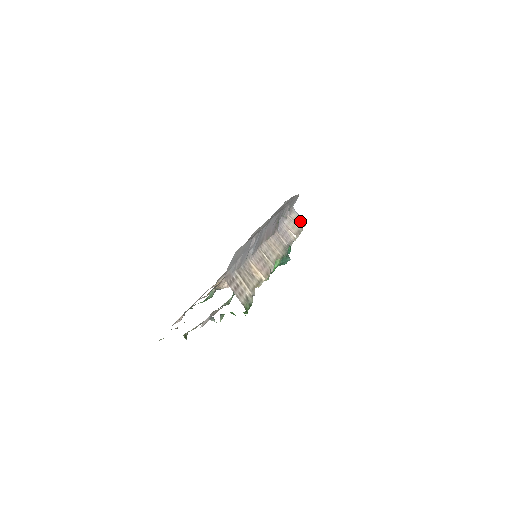
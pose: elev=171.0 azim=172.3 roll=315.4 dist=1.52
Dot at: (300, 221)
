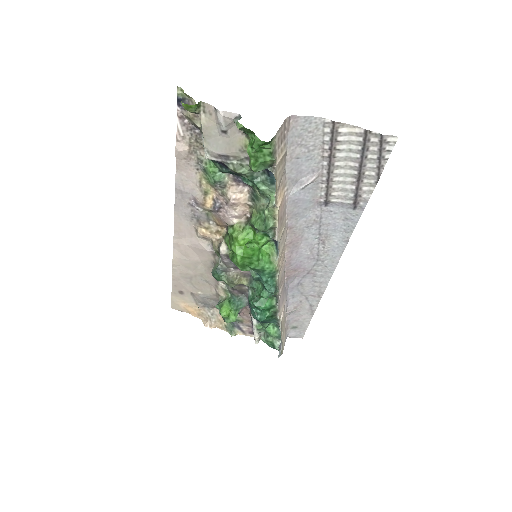
Dot at: (283, 343)
